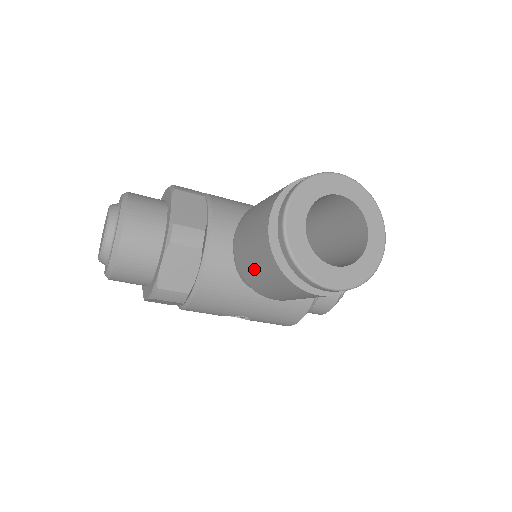
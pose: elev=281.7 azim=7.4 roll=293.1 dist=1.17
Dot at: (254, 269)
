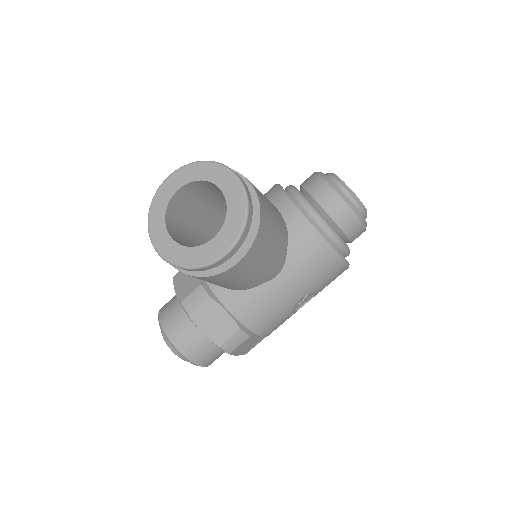
Dot at: (215, 284)
